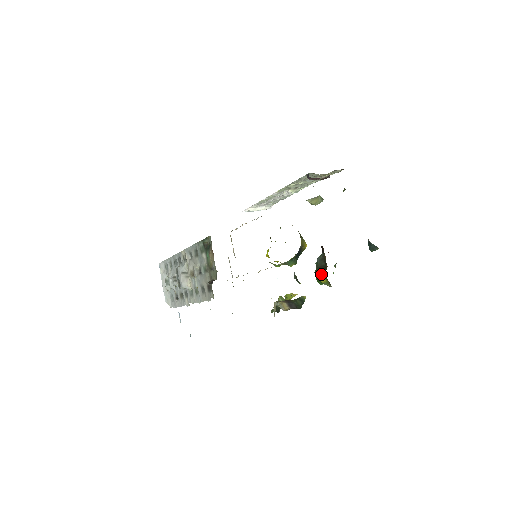
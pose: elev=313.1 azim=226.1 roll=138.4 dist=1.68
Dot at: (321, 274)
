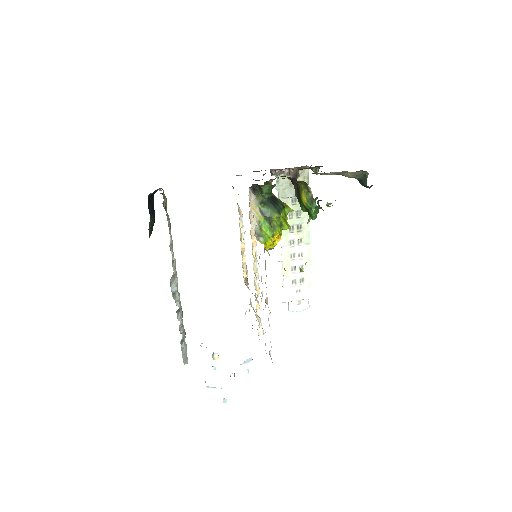
Dot at: (299, 195)
